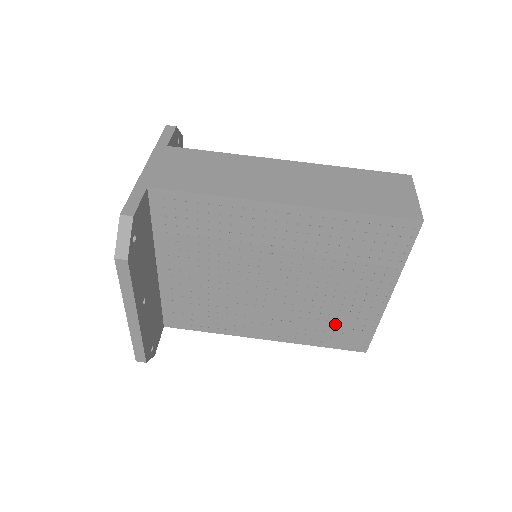
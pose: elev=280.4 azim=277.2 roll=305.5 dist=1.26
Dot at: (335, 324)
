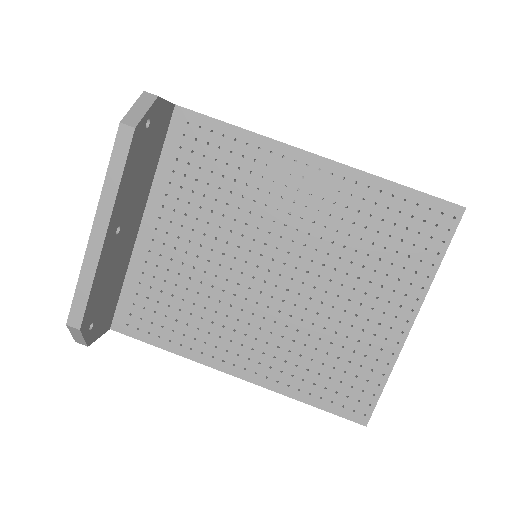
Dot at: (336, 362)
